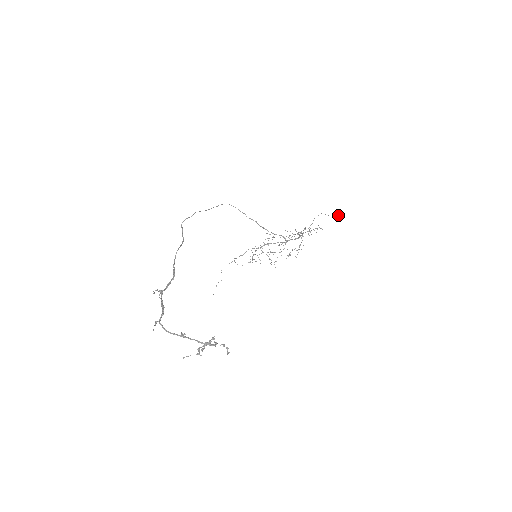
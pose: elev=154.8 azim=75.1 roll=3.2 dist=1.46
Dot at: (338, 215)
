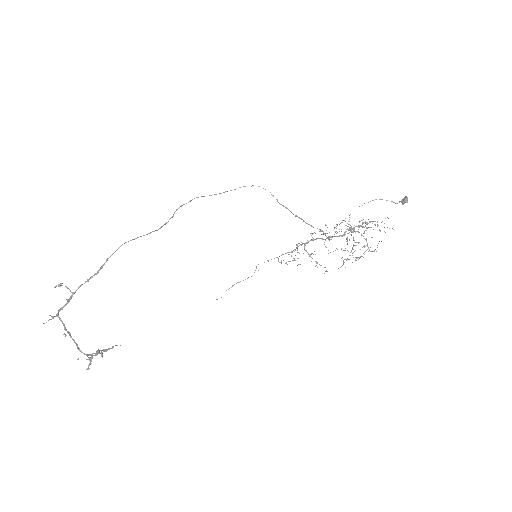
Dot at: (405, 202)
